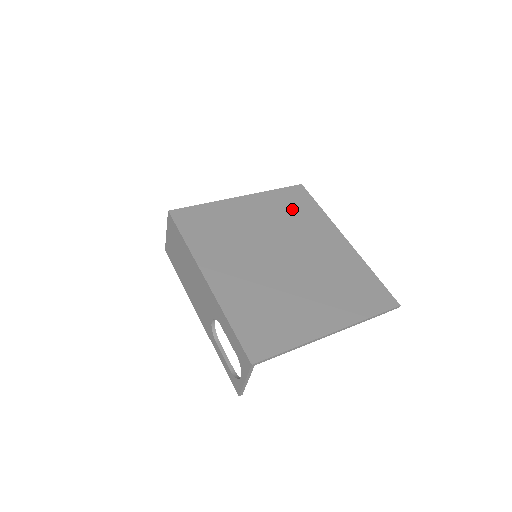
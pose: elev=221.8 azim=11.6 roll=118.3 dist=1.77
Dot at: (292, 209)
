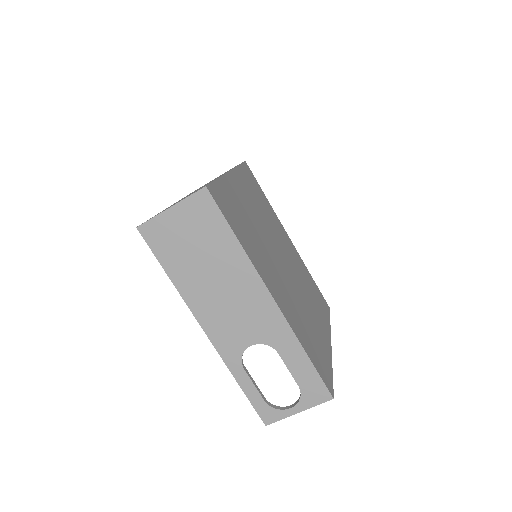
Dot at: (258, 196)
